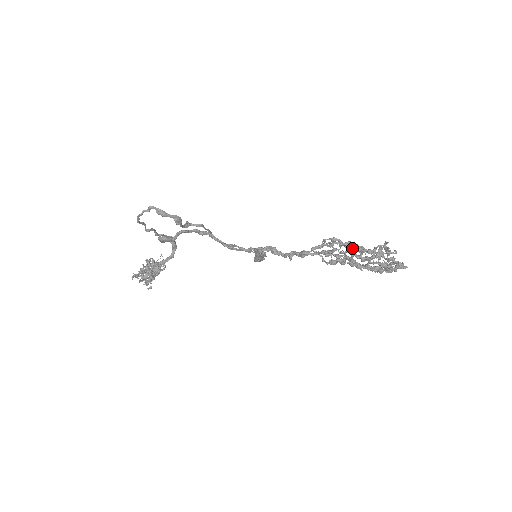
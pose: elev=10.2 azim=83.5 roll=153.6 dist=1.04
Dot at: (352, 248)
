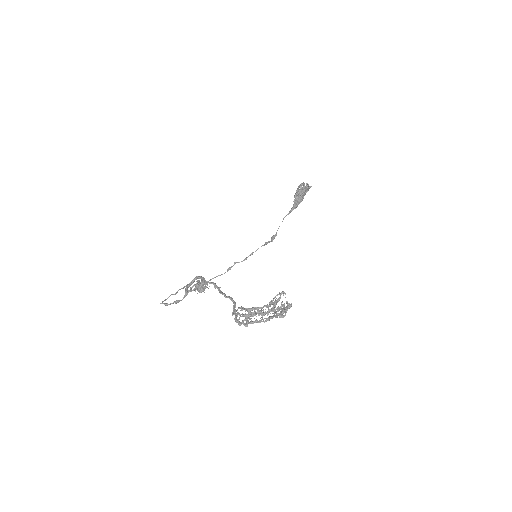
Dot at: occluded
